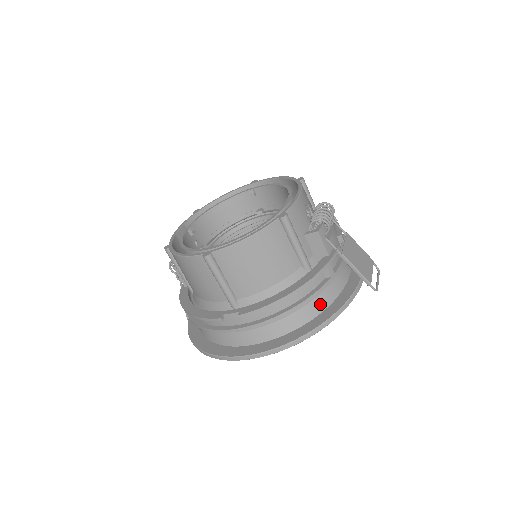
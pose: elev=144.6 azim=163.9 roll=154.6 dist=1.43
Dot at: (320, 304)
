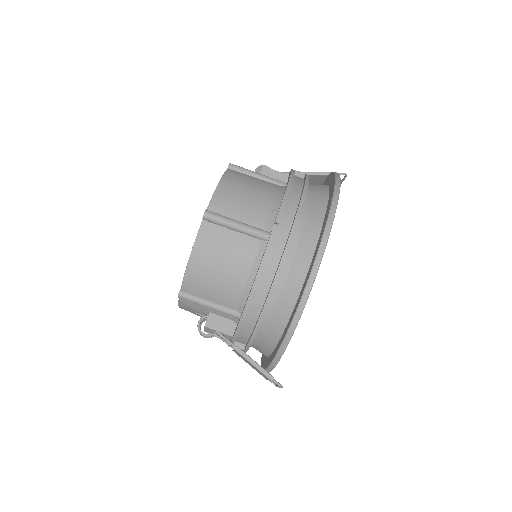
Dot at: (321, 187)
